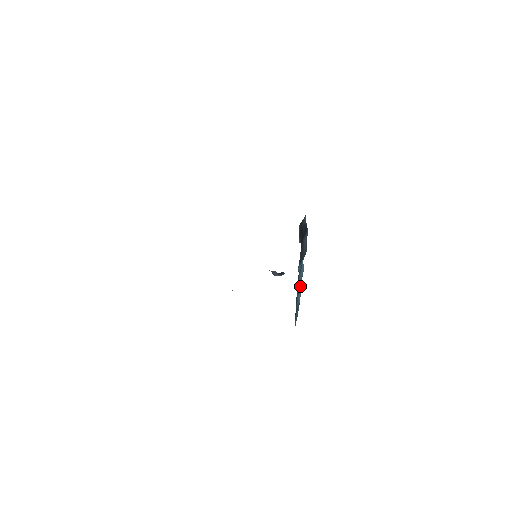
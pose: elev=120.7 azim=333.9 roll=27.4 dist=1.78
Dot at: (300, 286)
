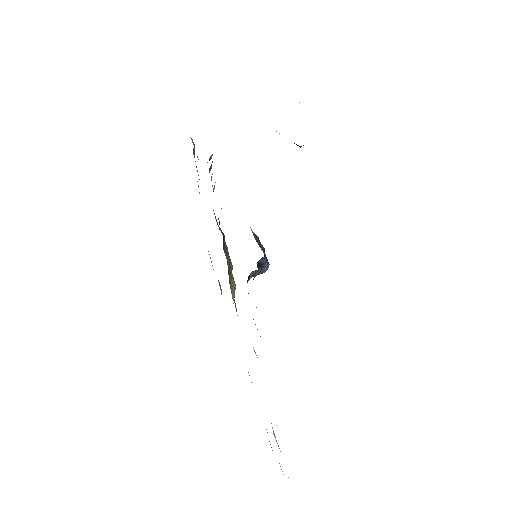
Dot at: occluded
